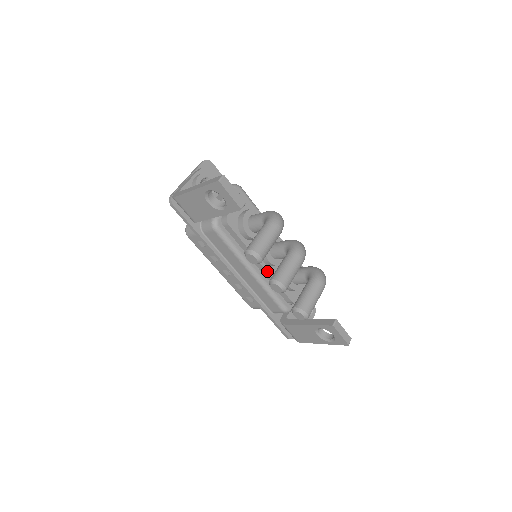
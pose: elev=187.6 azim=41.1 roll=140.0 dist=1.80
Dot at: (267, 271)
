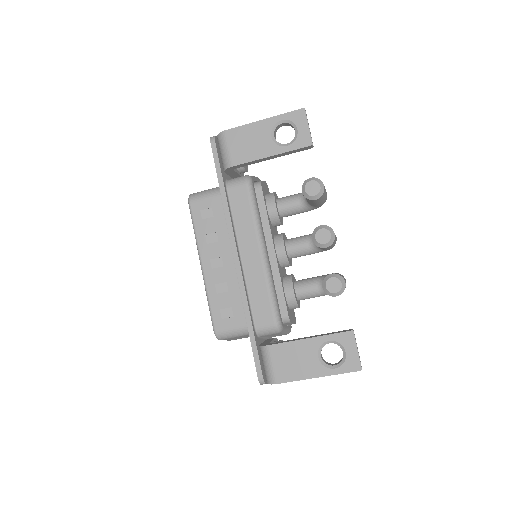
Dot at: (277, 261)
